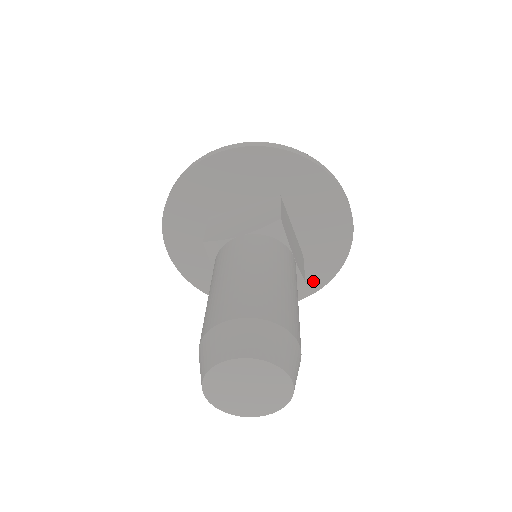
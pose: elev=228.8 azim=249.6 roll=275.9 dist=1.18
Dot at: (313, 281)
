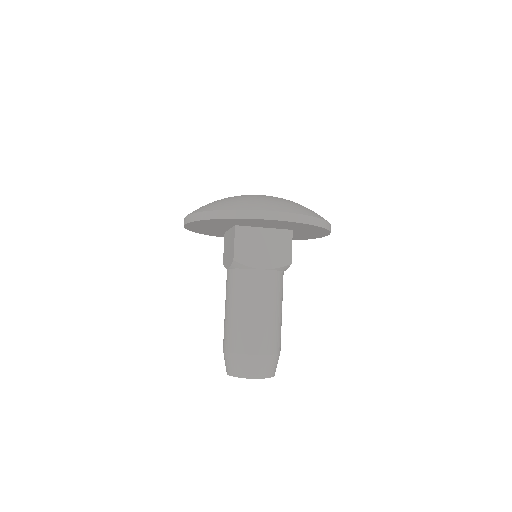
Dot at: occluded
